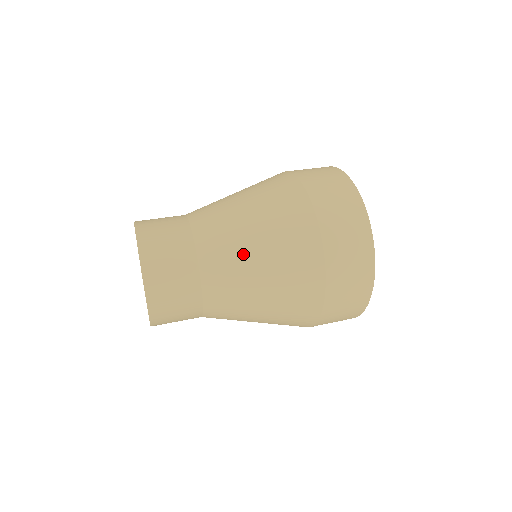
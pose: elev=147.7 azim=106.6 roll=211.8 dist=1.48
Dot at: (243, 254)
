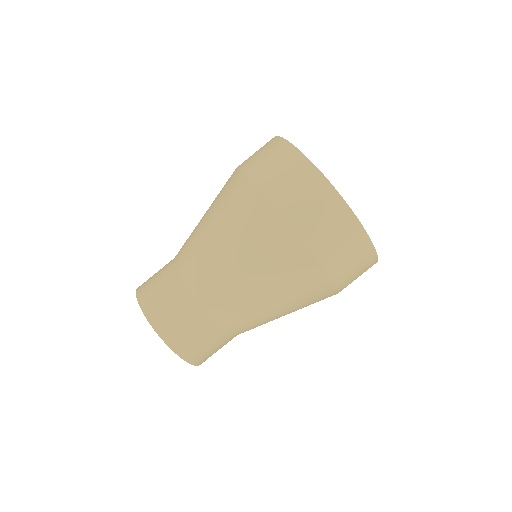
Dot at: (255, 304)
